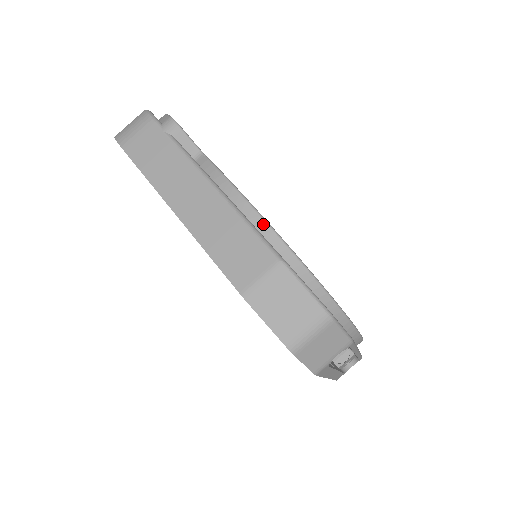
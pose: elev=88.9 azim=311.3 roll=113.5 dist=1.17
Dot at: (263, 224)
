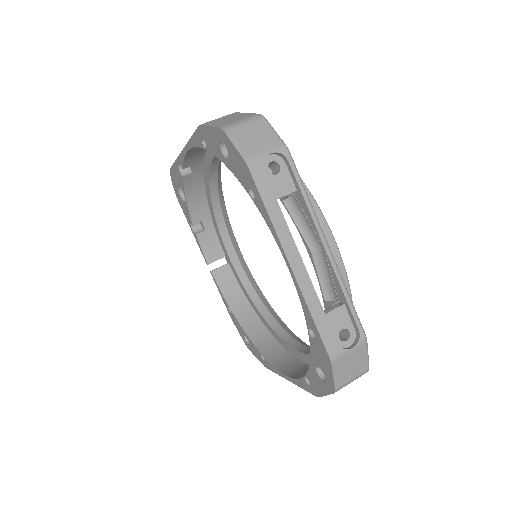
Dot at: occluded
